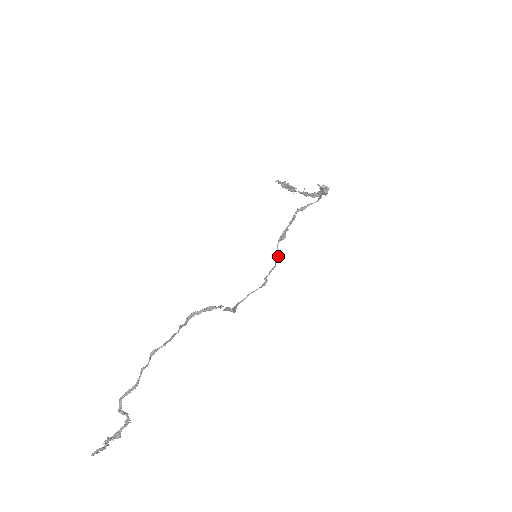
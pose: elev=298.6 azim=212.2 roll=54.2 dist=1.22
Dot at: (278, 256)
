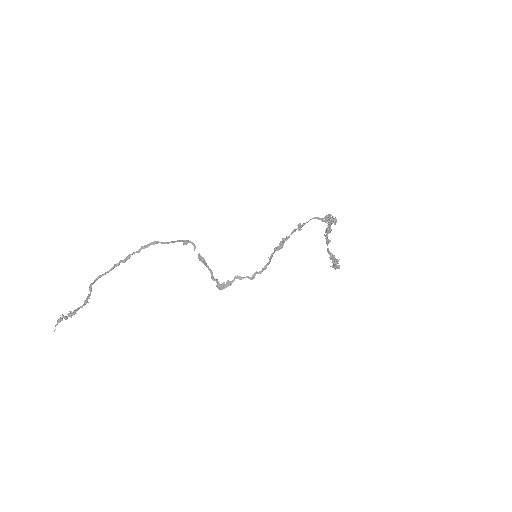
Dot at: (272, 255)
